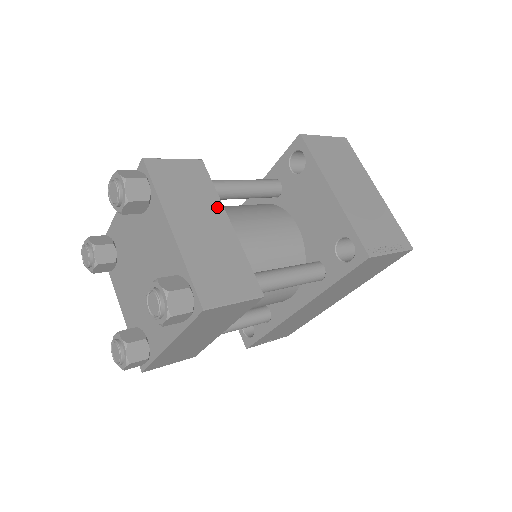
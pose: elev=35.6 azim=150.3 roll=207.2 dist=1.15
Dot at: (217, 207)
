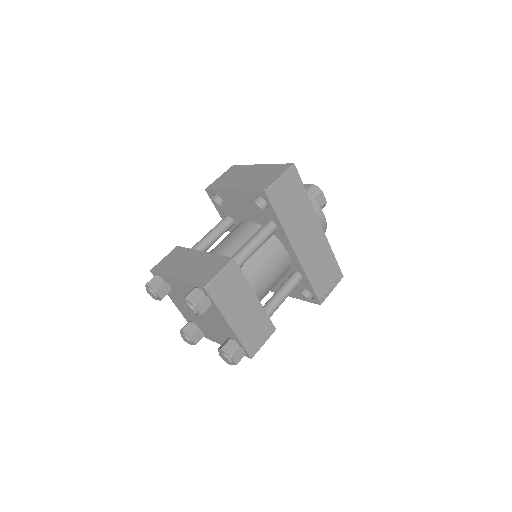
Dot at: (193, 253)
